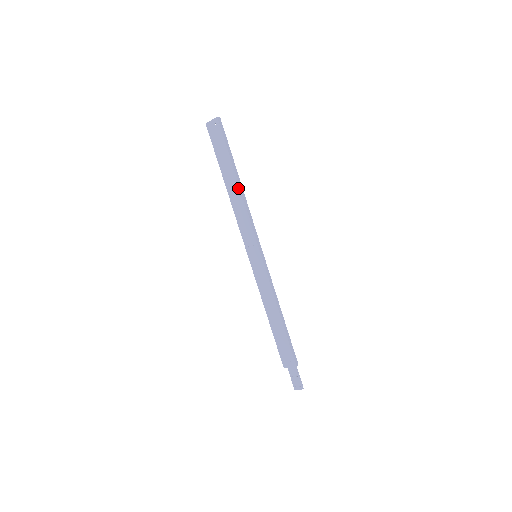
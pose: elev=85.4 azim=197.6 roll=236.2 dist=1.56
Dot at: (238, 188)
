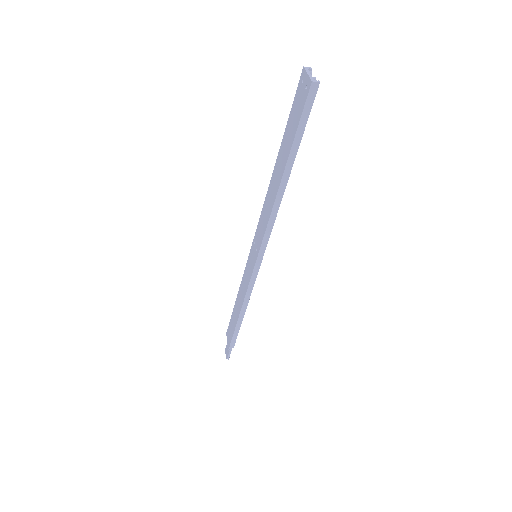
Dot at: (277, 188)
